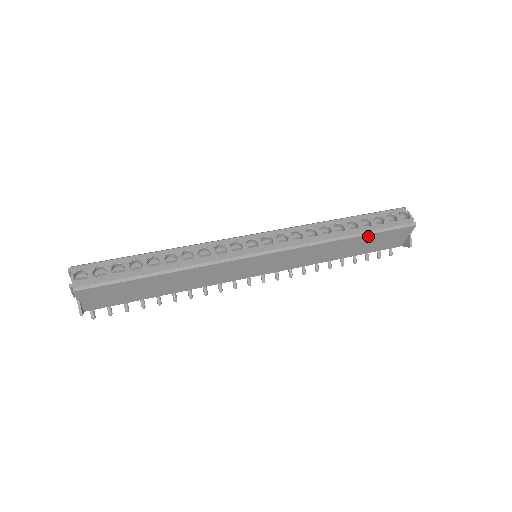
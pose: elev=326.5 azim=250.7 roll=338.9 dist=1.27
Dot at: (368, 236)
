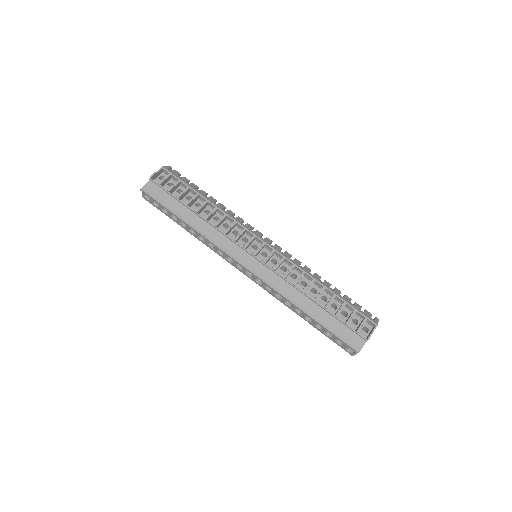
Dot at: occluded
